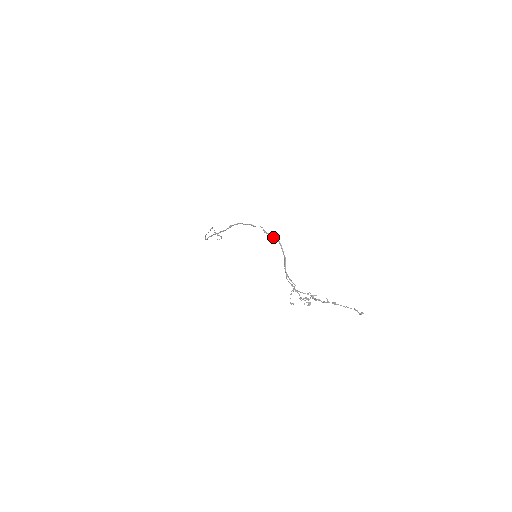
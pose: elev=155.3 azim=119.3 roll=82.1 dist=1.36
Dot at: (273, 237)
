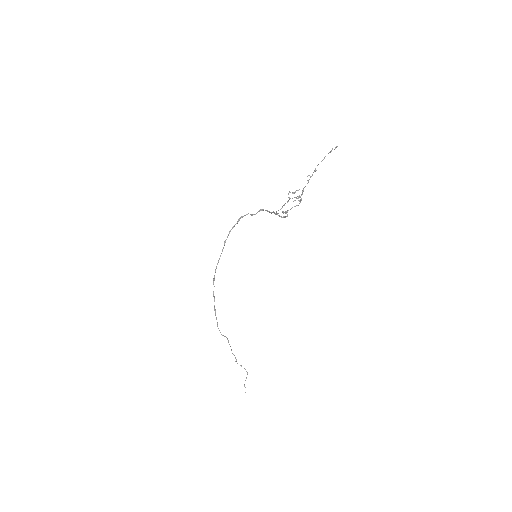
Dot at: (259, 210)
